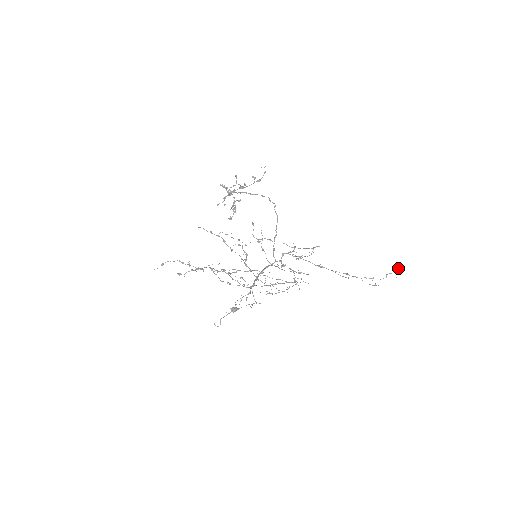
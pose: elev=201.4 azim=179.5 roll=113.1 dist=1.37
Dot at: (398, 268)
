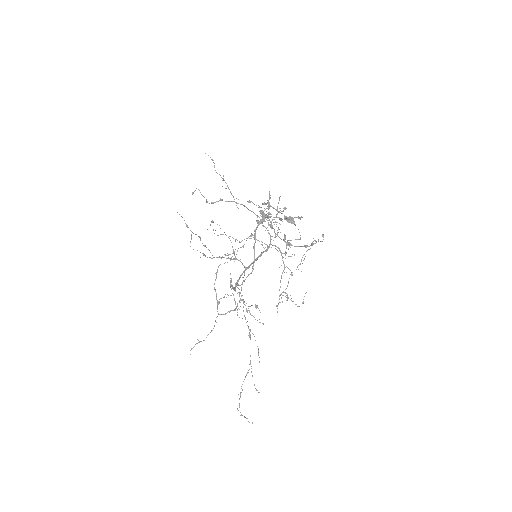
Dot at: occluded
